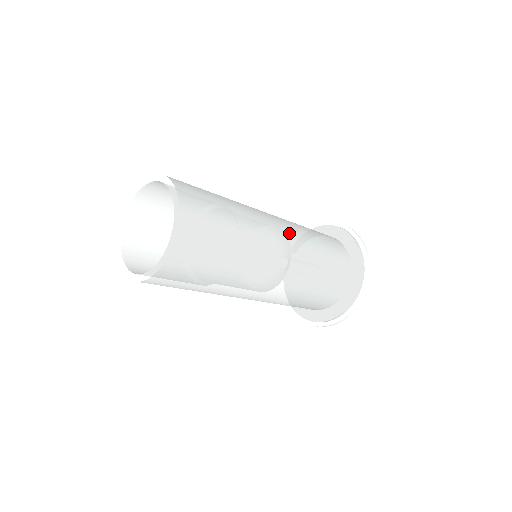
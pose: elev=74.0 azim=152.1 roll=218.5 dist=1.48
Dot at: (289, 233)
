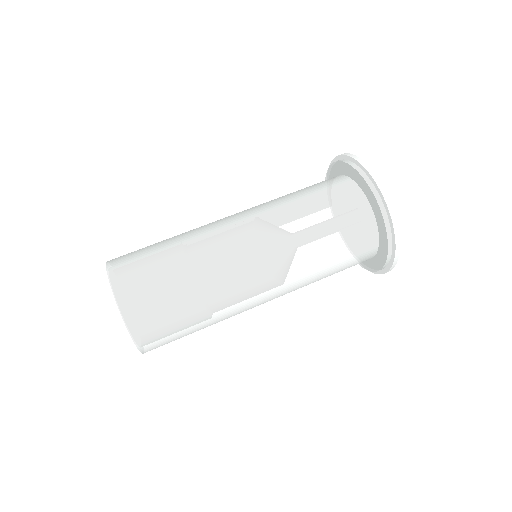
Dot at: (255, 225)
